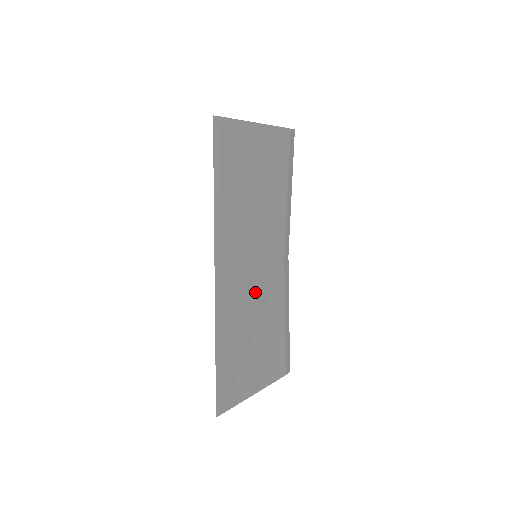
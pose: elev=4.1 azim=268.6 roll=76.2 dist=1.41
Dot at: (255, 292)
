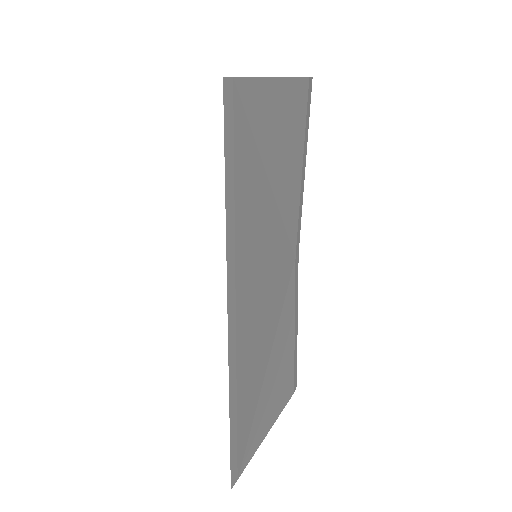
Dot at: (268, 318)
